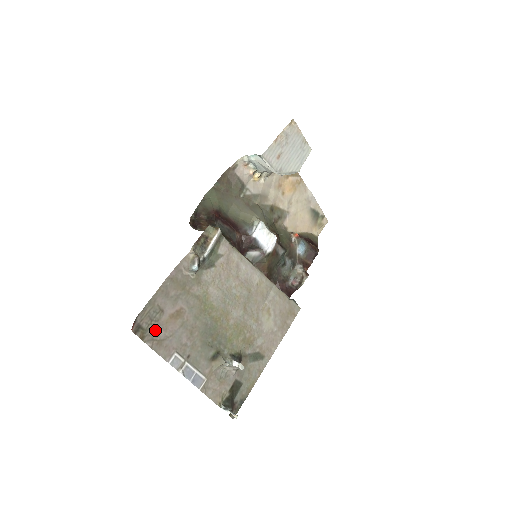
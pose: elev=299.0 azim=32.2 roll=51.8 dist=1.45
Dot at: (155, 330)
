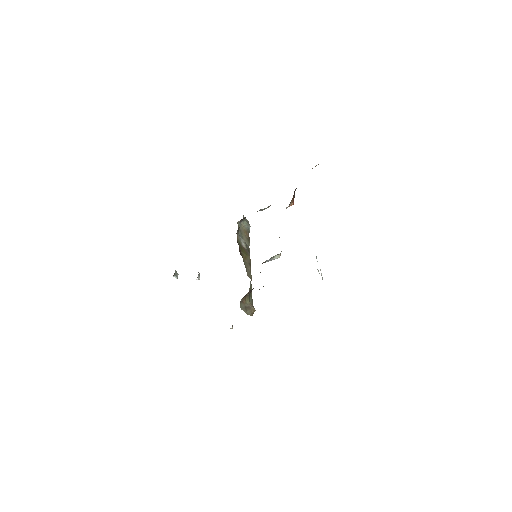
Dot at: occluded
